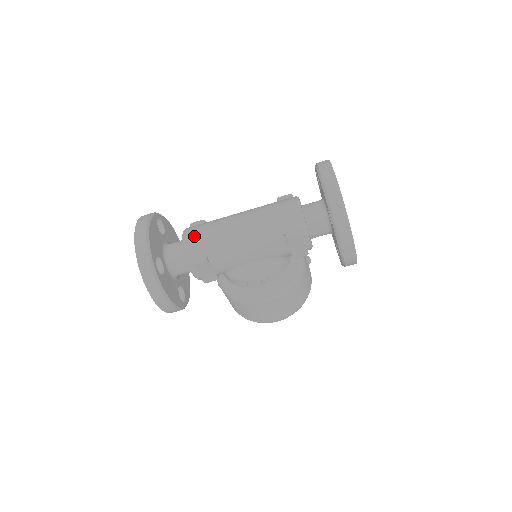
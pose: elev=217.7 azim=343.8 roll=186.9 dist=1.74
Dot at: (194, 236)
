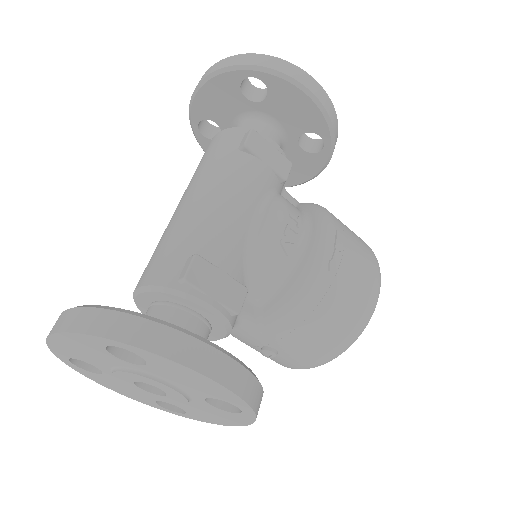
Dot at: (149, 267)
